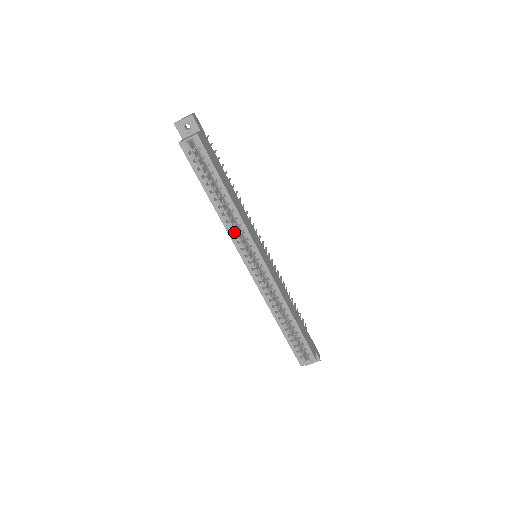
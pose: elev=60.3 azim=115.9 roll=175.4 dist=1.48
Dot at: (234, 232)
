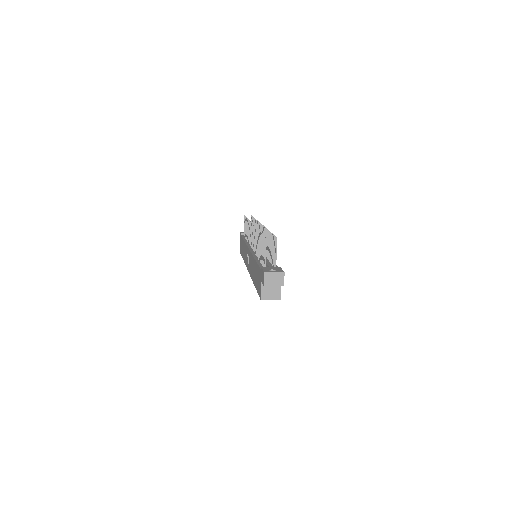
Dot at: occluded
